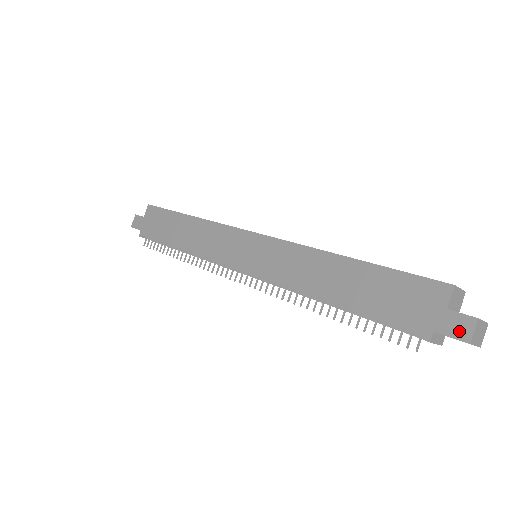
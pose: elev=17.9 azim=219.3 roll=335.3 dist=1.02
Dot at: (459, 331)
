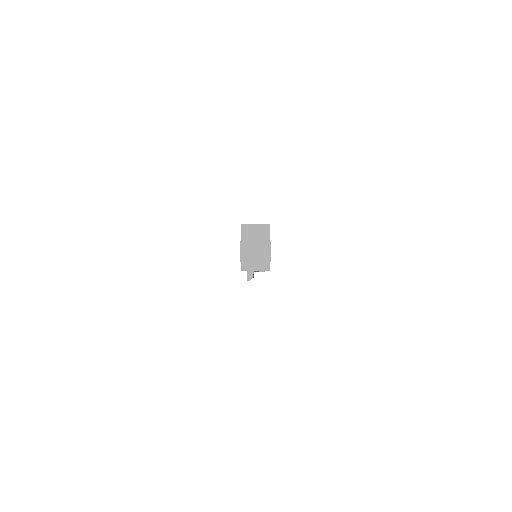
Dot at: occluded
